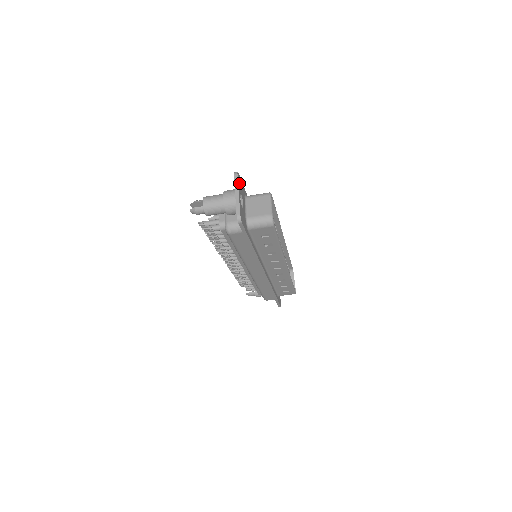
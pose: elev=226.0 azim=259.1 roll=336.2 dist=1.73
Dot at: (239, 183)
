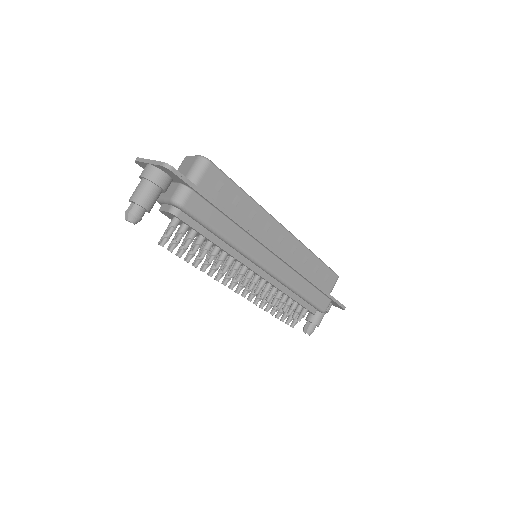
Dot at: occluded
